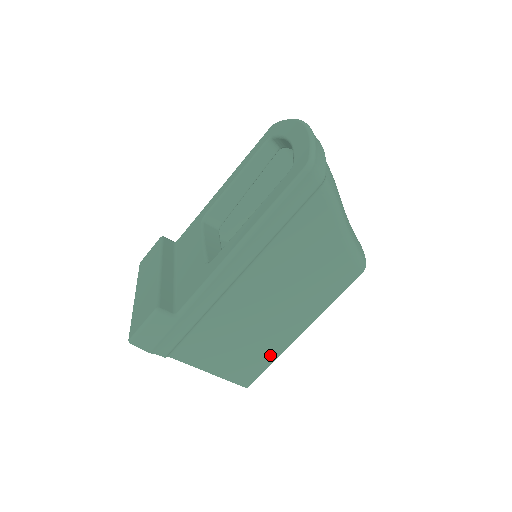
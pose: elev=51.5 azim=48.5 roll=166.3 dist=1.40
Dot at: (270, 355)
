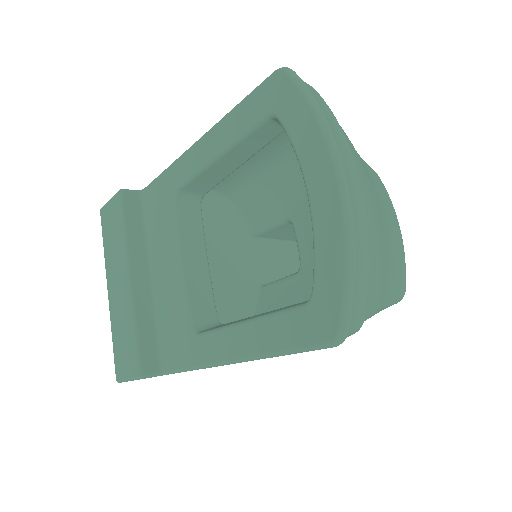
Dot at: occluded
